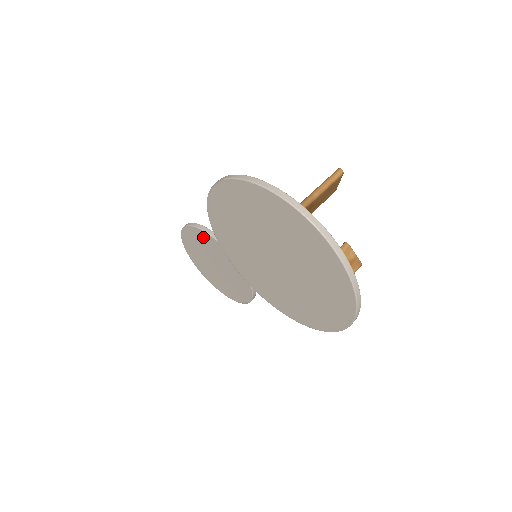
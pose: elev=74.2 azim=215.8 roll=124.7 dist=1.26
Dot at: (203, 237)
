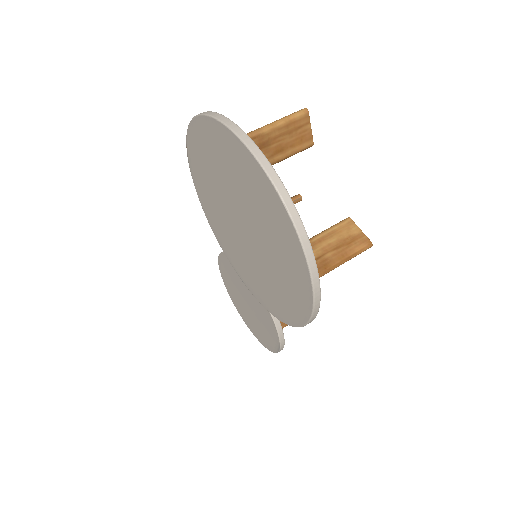
Dot at: (227, 263)
